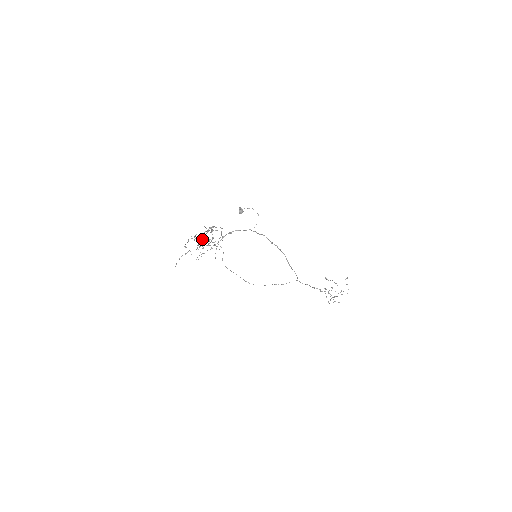
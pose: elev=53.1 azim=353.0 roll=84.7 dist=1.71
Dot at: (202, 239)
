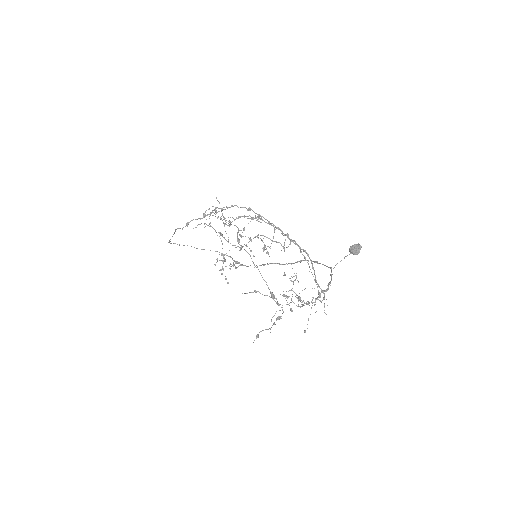
Dot at: occluded
